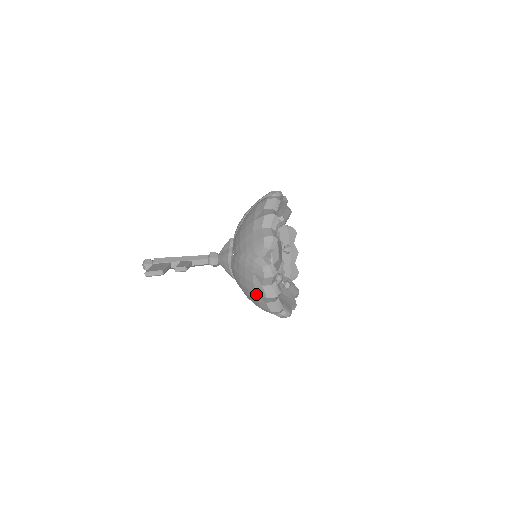
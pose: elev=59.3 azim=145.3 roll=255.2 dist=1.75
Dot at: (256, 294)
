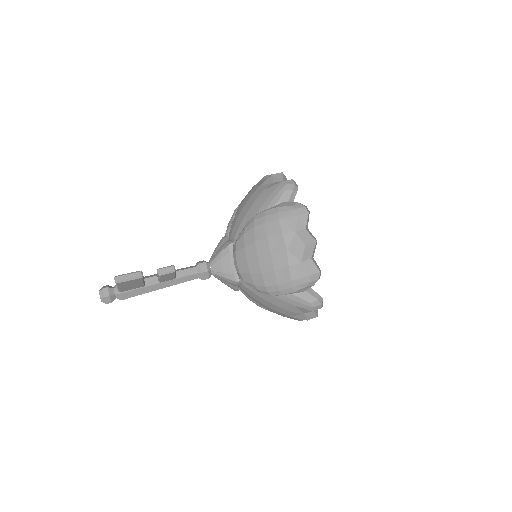
Dot at: (287, 250)
